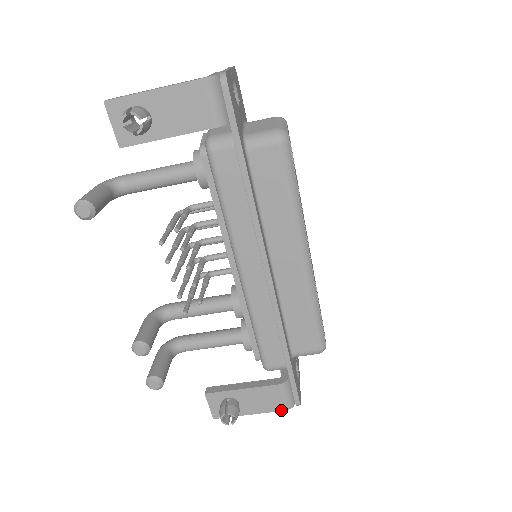
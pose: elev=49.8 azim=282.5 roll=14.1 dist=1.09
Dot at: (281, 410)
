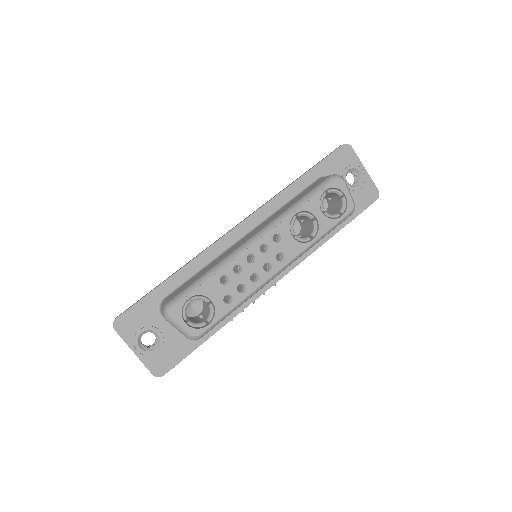
Dot at: occluded
